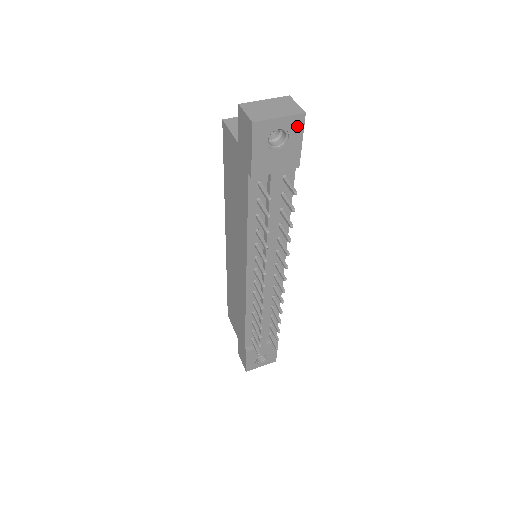
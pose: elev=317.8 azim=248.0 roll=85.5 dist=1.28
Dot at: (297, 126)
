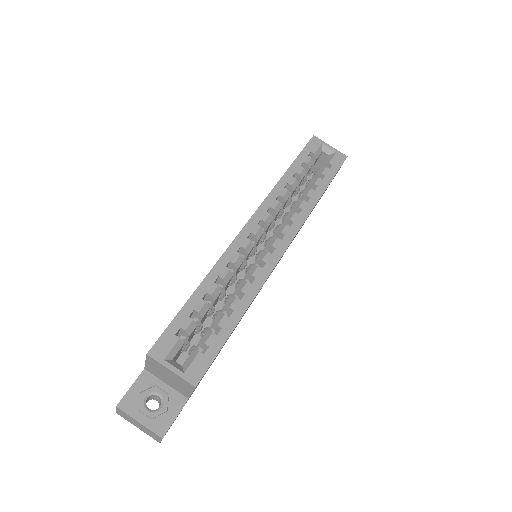
Dot at: occluded
